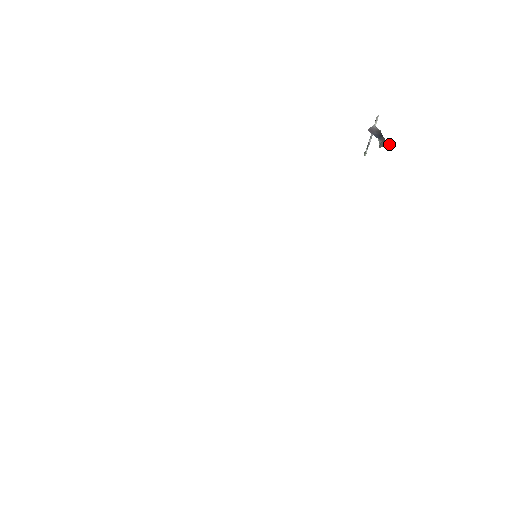
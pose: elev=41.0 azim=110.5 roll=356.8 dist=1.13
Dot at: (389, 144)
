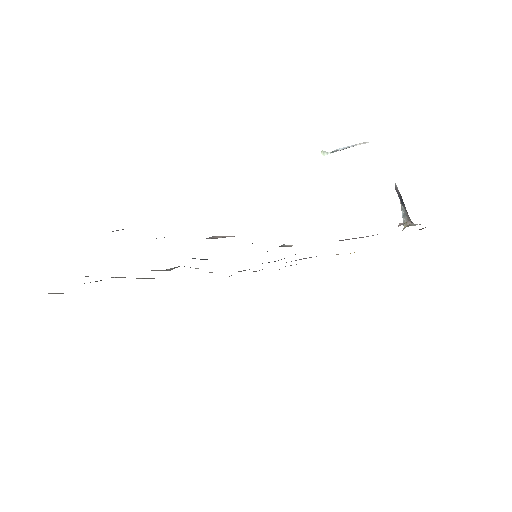
Dot at: (408, 215)
